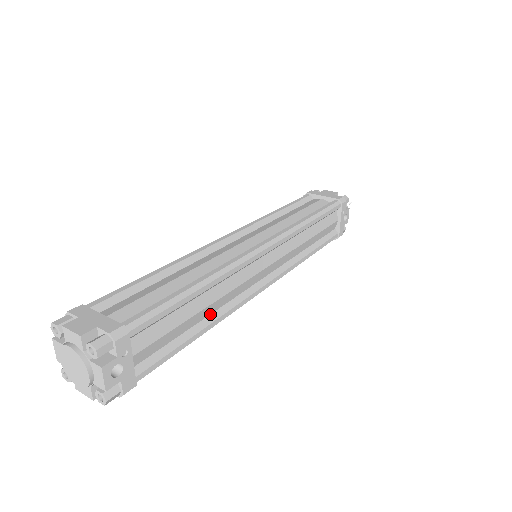
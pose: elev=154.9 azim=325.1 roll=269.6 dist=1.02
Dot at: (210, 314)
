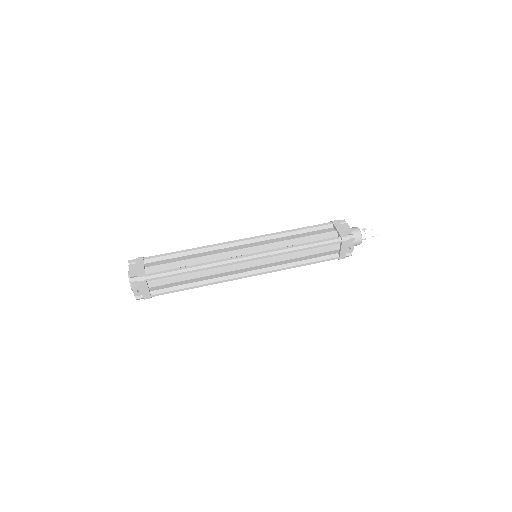
Dot at: (203, 280)
